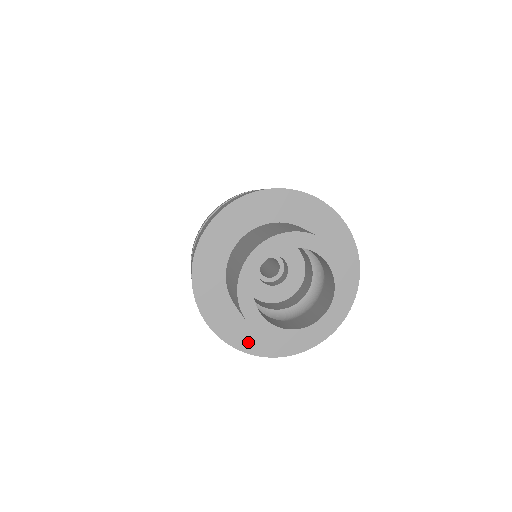
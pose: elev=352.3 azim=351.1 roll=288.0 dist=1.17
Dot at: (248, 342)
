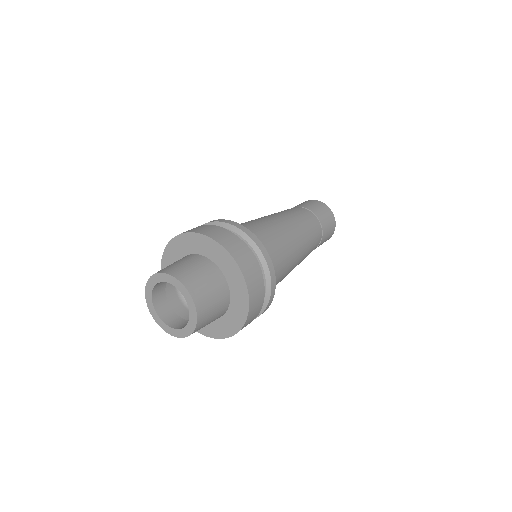
Dot at: occluded
